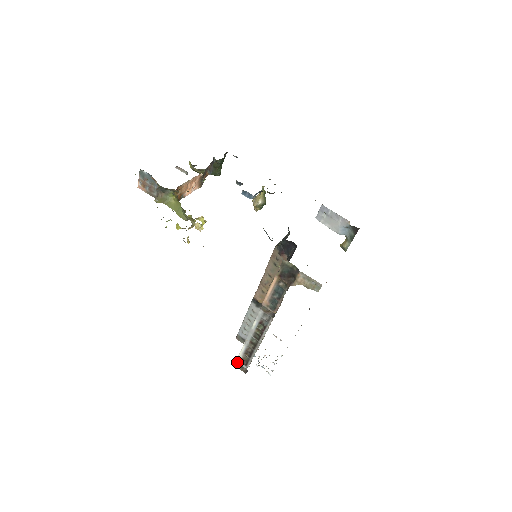
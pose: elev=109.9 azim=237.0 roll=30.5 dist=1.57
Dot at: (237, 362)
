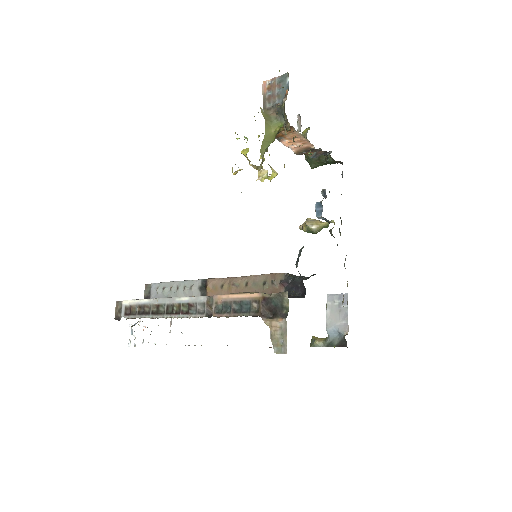
Dot at: (123, 302)
